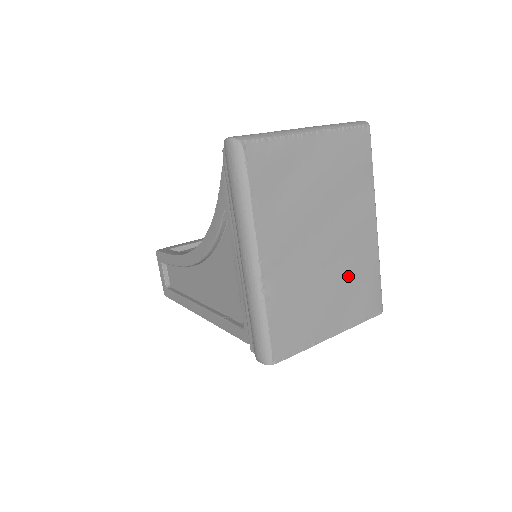
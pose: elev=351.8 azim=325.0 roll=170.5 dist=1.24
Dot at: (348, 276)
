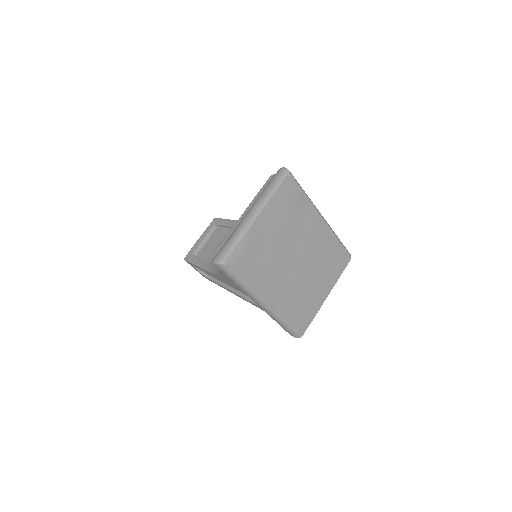
Dot at: (320, 262)
